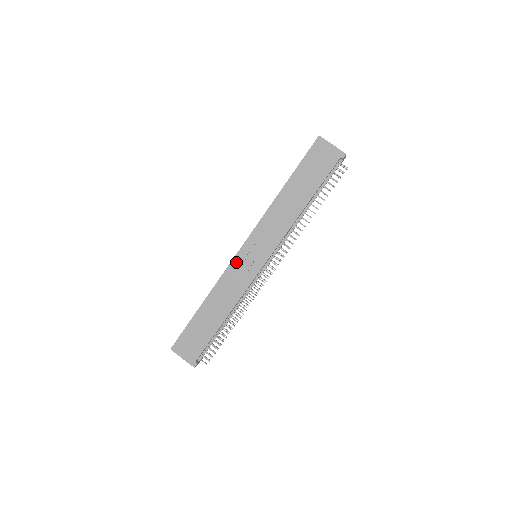
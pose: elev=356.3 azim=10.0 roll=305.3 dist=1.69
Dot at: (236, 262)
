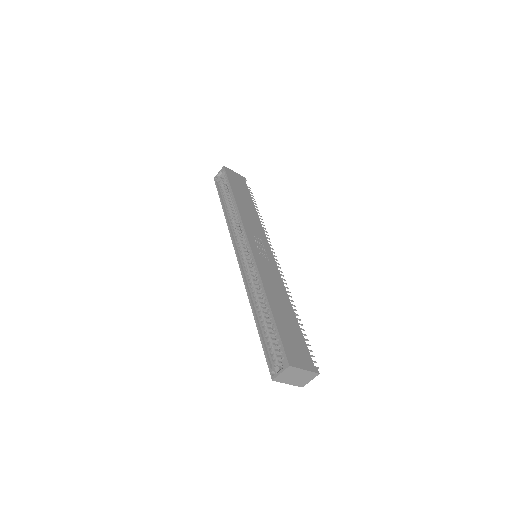
Dot at: (257, 256)
